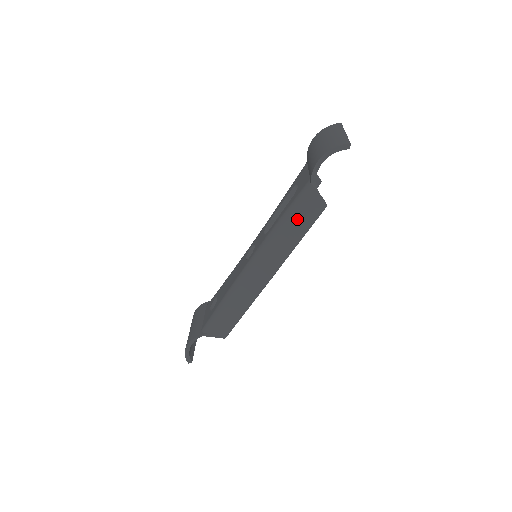
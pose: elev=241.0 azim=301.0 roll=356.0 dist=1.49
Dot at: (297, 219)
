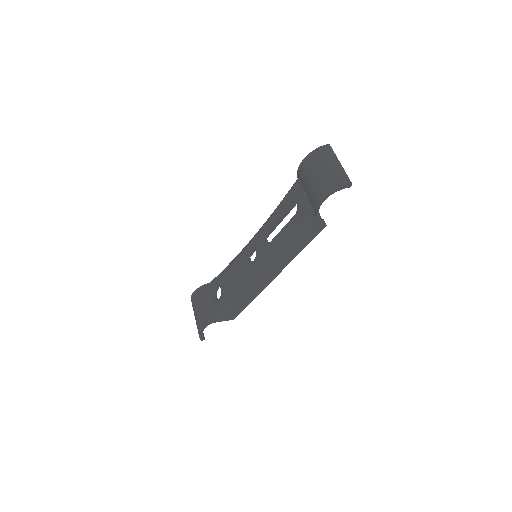
Dot at: (301, 236)
